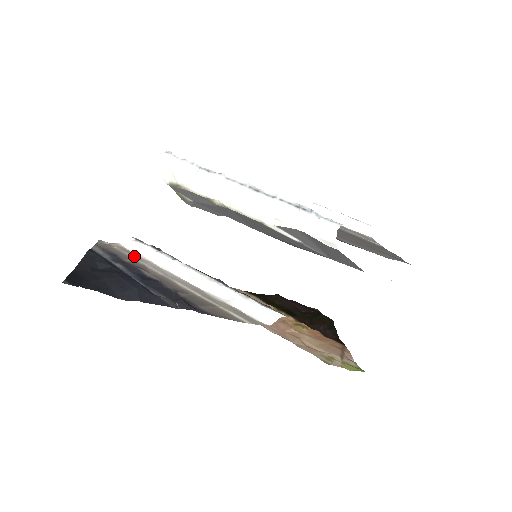
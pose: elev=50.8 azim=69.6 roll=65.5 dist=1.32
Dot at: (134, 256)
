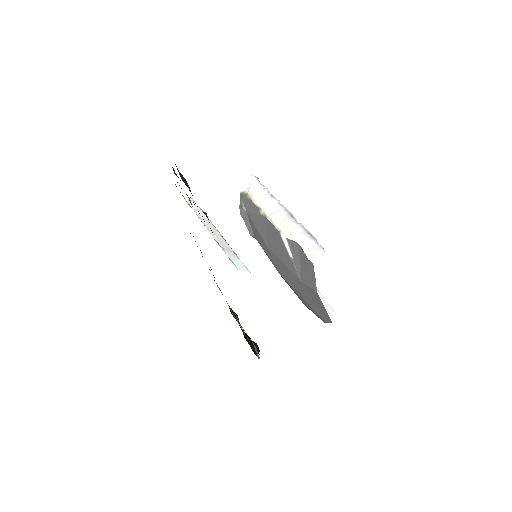
Dot at: occluded
